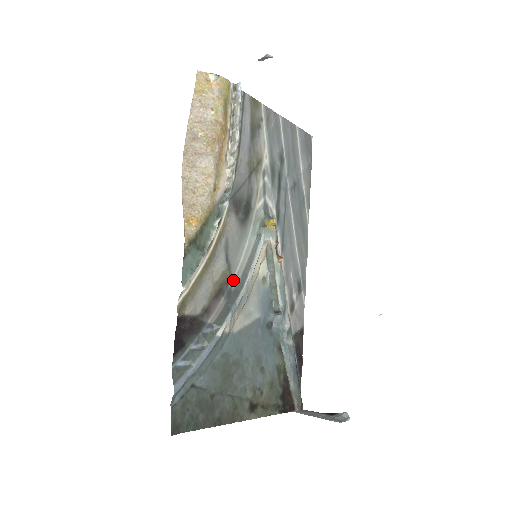
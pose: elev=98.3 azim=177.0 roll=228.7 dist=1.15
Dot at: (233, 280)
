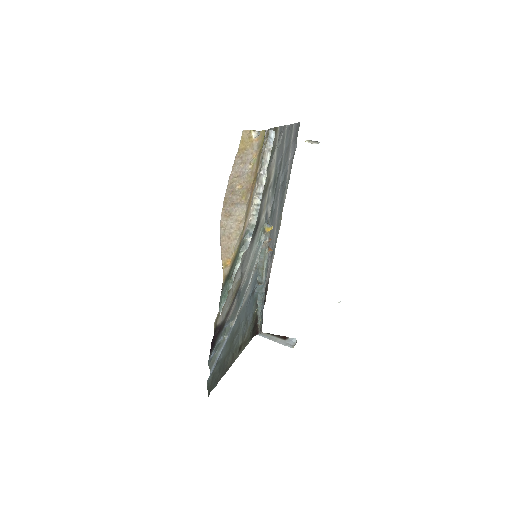
Dot at: (242, 283)
